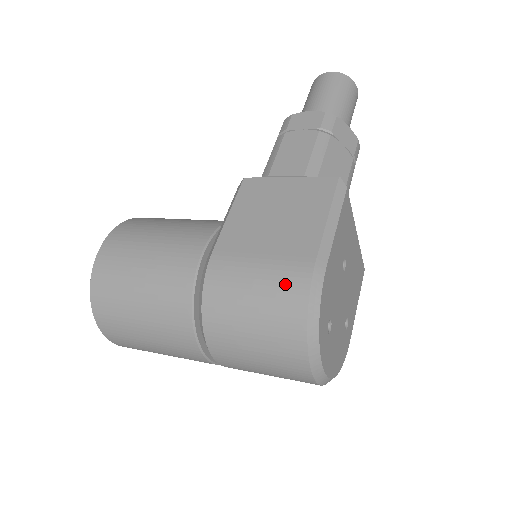
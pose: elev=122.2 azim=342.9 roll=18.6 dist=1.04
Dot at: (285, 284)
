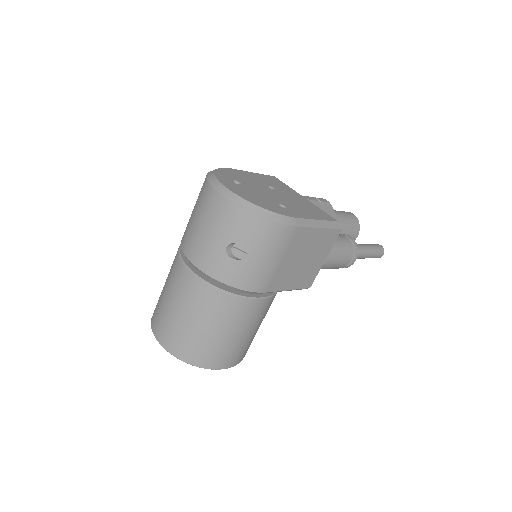
Dot at: occluded
